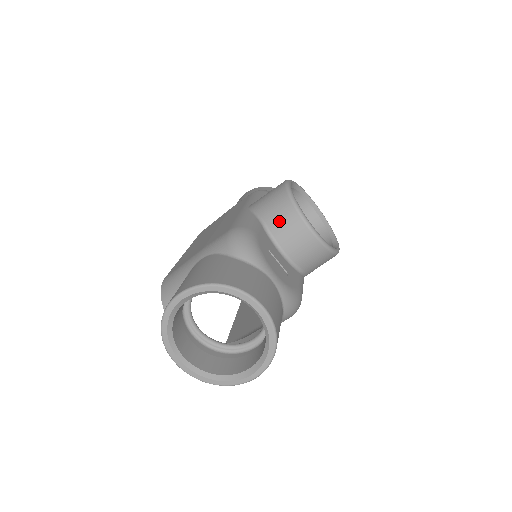
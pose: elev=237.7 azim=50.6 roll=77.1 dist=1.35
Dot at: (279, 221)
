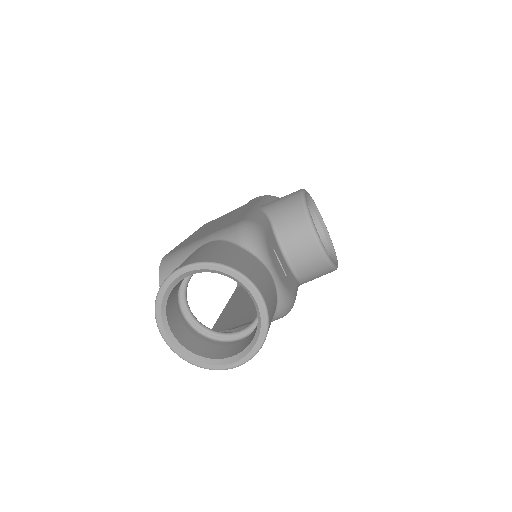
Dot at: (288, 225)
